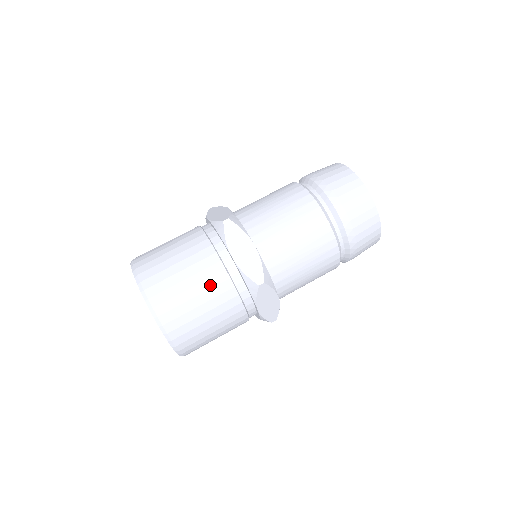
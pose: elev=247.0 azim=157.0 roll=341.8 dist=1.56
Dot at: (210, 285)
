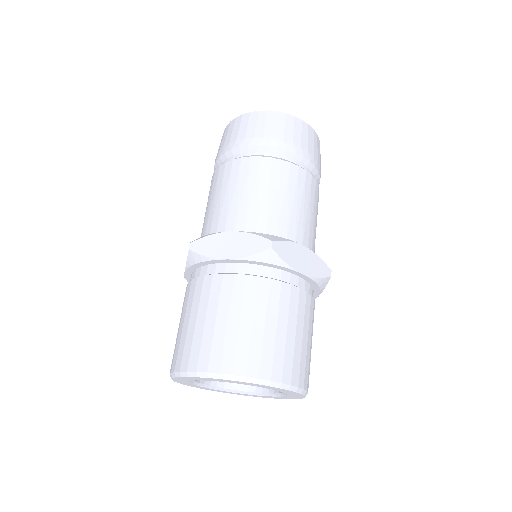
Dot at: (239, 299)
